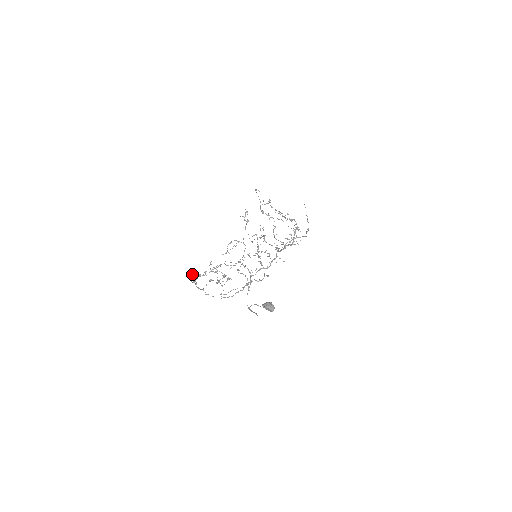
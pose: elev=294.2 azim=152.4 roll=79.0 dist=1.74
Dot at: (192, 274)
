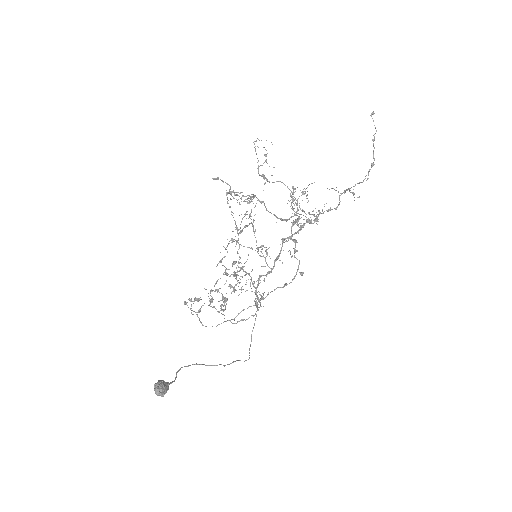
Dot at: occluded
